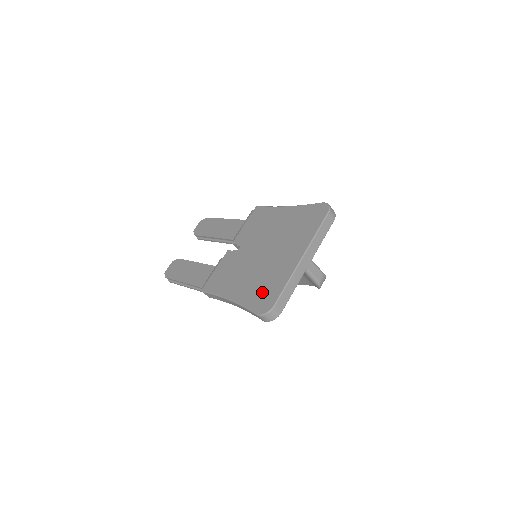
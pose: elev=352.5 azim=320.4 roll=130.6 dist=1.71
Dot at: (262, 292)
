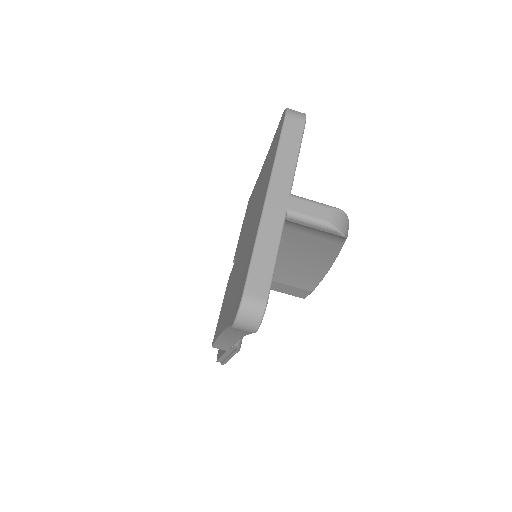
Dot at: (238, 288)
